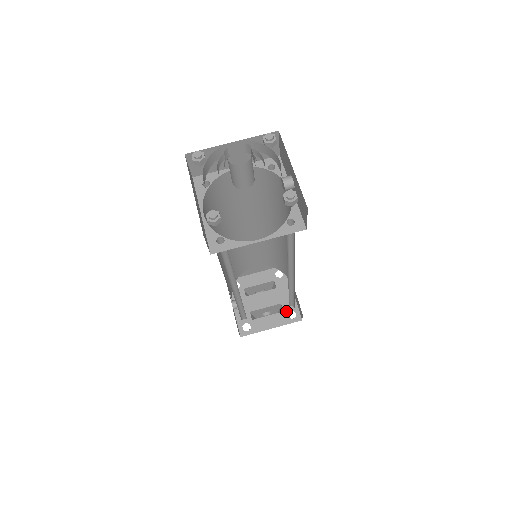
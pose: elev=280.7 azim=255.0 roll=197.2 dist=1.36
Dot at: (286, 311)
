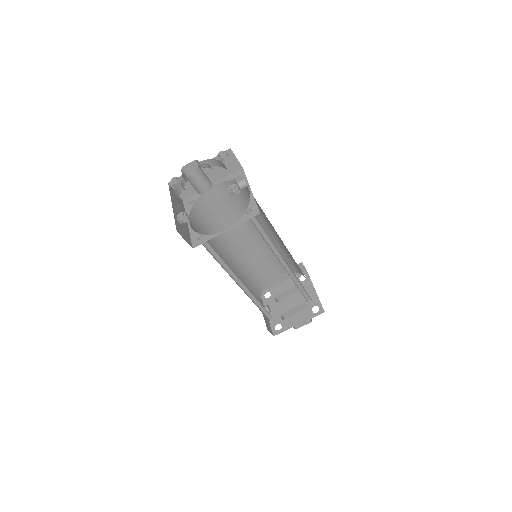
Dot at: (310, 307)
